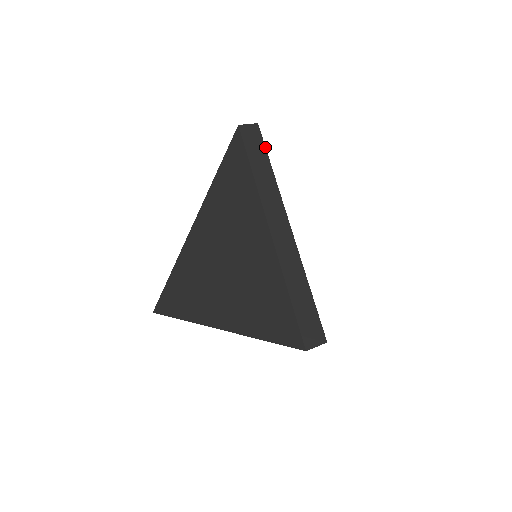
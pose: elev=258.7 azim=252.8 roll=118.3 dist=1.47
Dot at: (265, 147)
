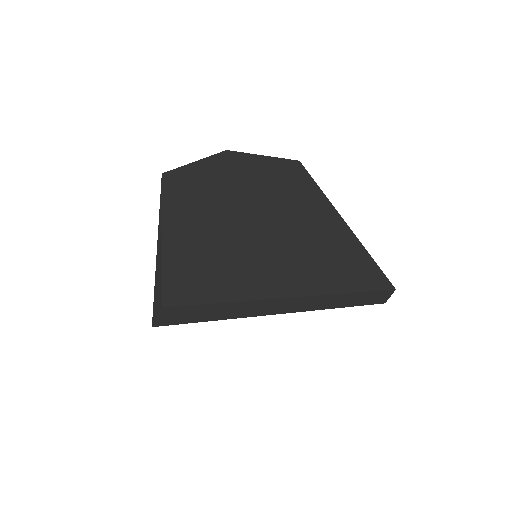
Dot at: (202, 305)
